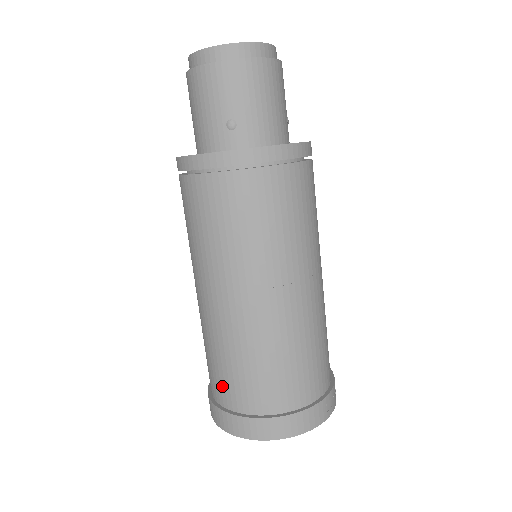
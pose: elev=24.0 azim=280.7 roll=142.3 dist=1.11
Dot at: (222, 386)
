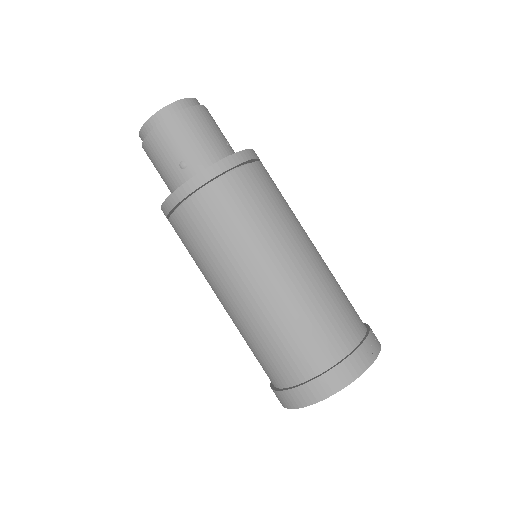
Dot at: (271, 370)
